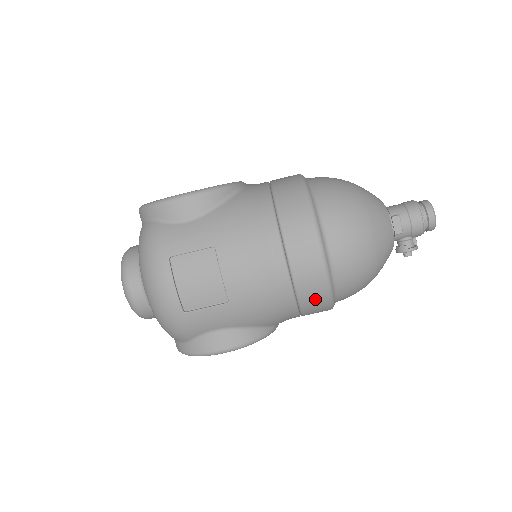
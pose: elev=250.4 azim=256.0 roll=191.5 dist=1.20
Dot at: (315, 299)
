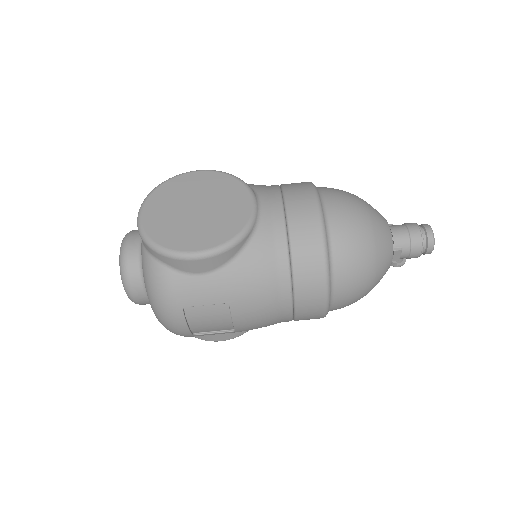
Dot at: occluded
